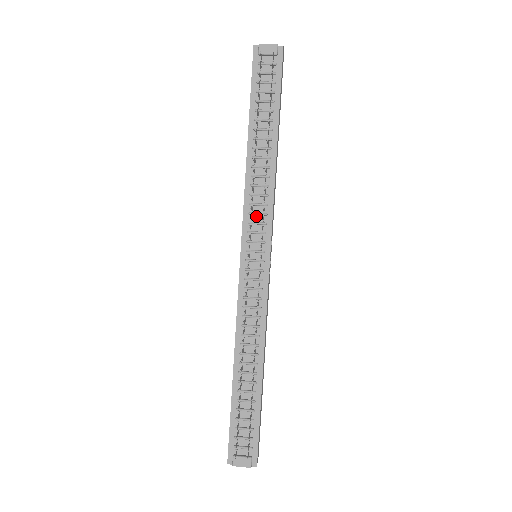
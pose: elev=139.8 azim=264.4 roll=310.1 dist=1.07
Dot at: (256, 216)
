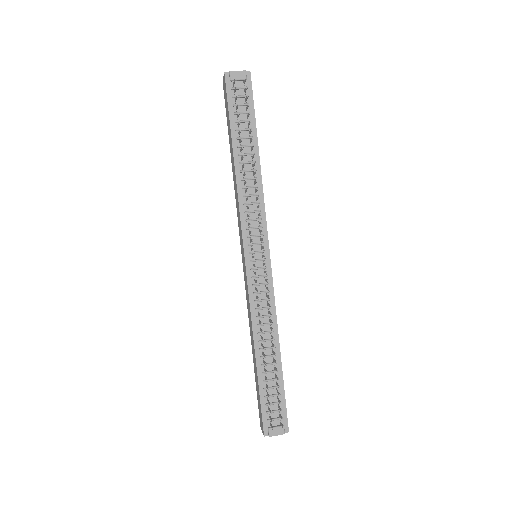
Dot at: (252, 222)
